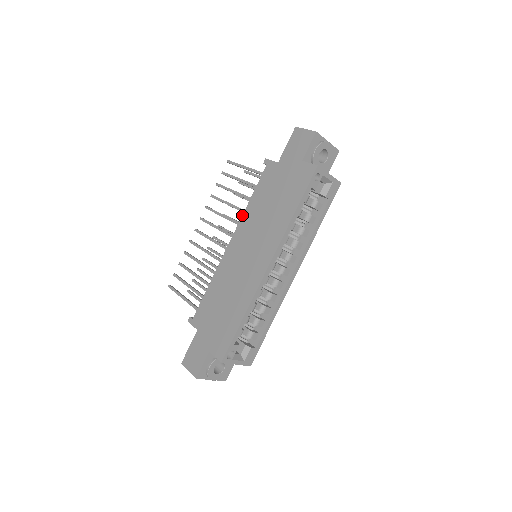
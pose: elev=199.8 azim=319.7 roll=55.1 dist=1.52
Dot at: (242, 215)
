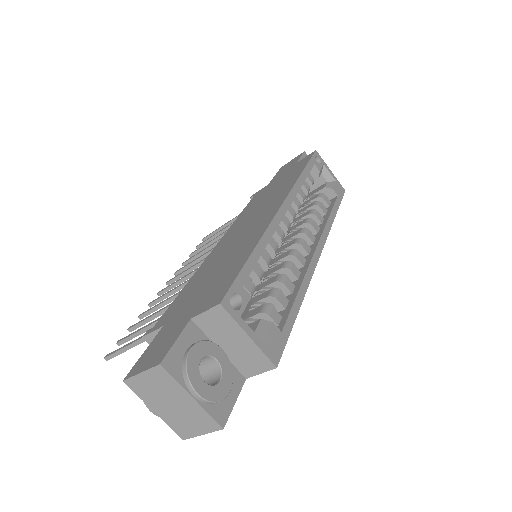
Dot at: (231, 225)
